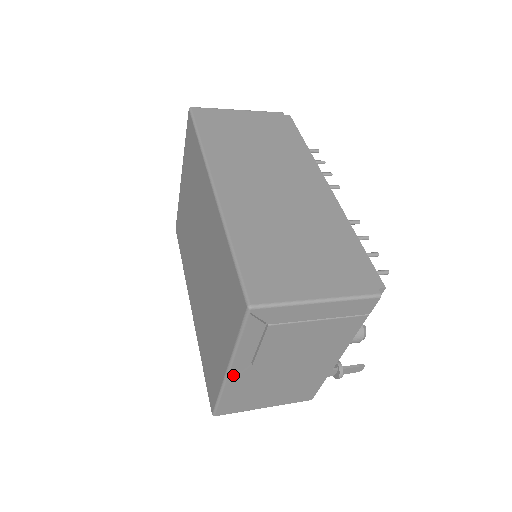
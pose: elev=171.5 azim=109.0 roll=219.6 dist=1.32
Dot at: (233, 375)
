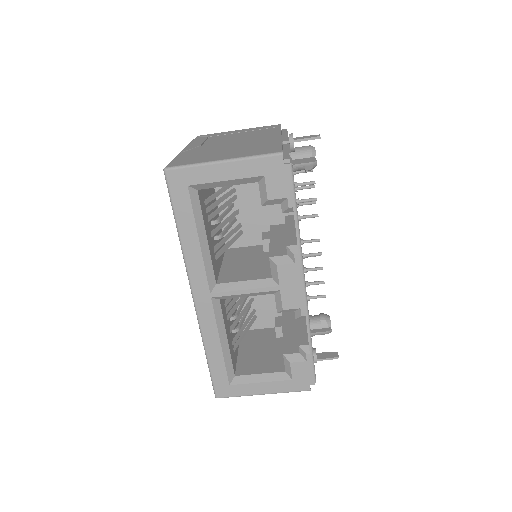
Dot at: (187, 150)
